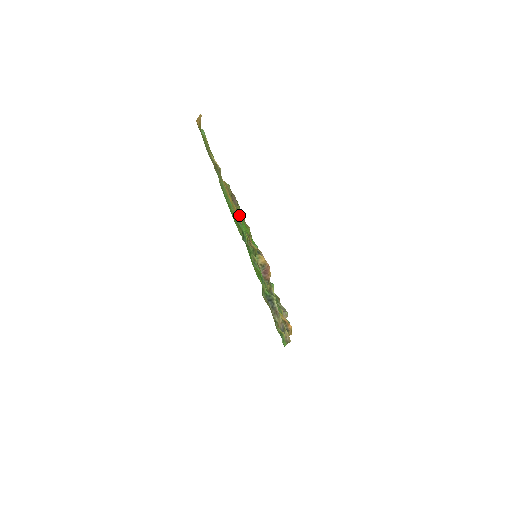
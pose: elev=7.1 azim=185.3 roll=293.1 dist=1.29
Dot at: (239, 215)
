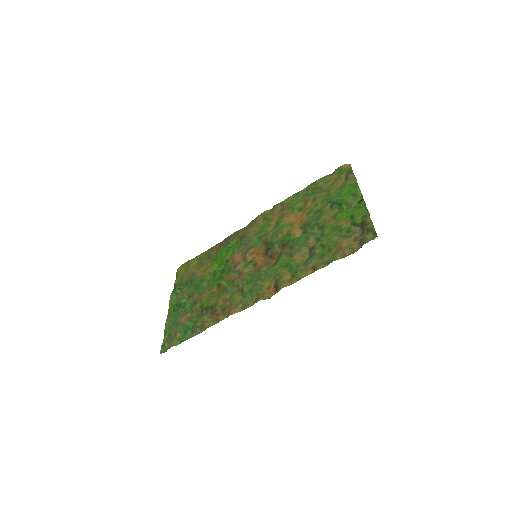
Dot at: (298, 218)
